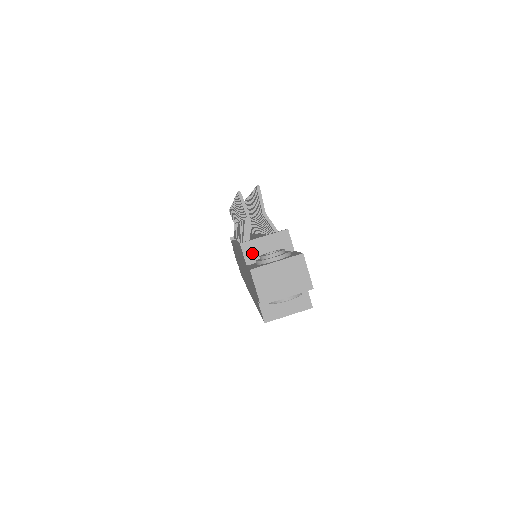
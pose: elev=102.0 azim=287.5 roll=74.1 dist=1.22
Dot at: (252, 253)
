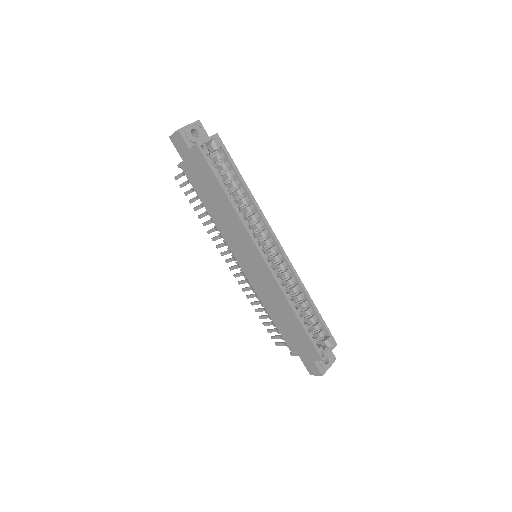
Dot at: occluded
